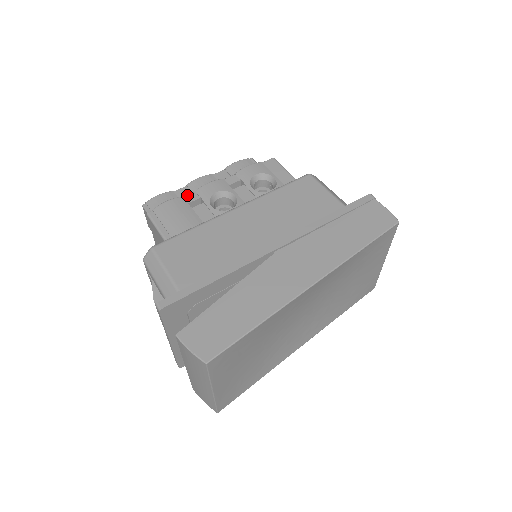
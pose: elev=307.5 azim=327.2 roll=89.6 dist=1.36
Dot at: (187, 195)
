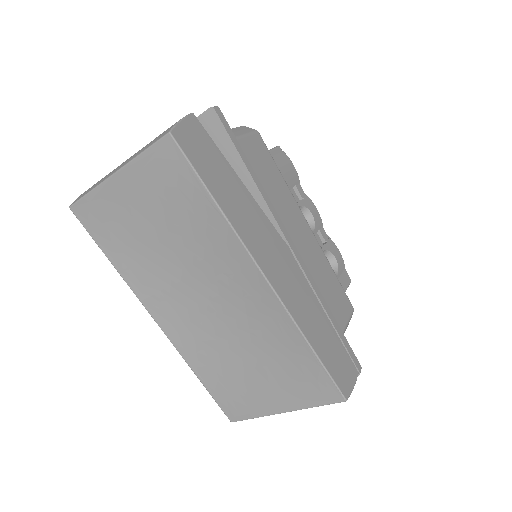
Dot at: occluded
